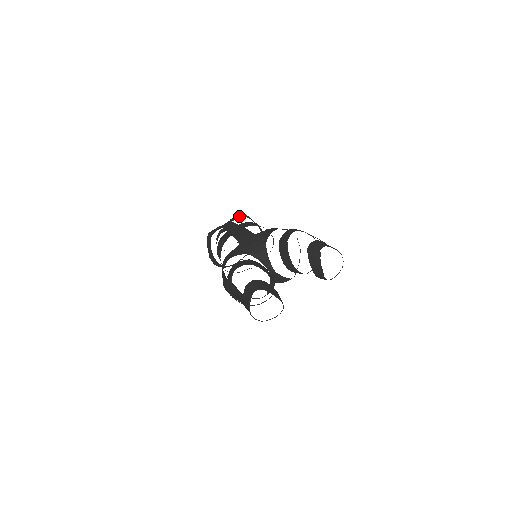
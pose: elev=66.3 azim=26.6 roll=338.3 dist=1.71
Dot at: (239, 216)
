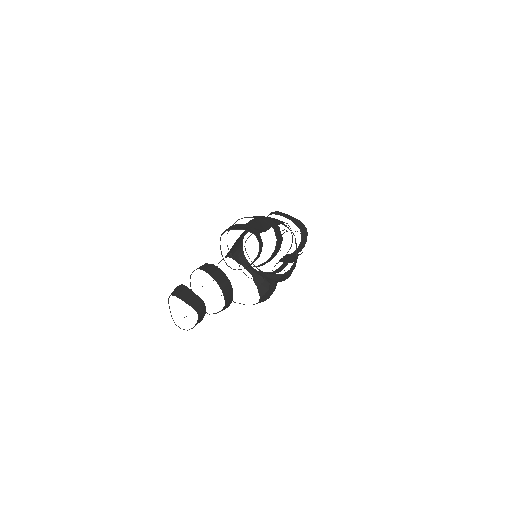
Dot at: occluded
